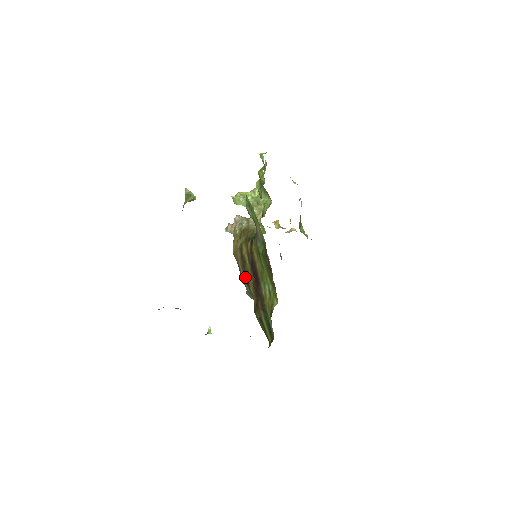
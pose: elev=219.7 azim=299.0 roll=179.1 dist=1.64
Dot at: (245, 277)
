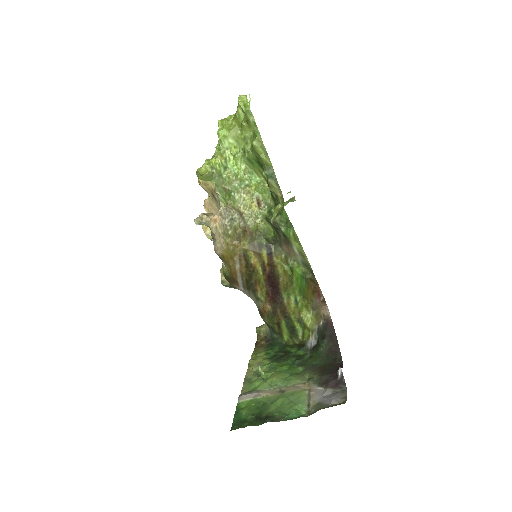
Dot at: (248, 284)
